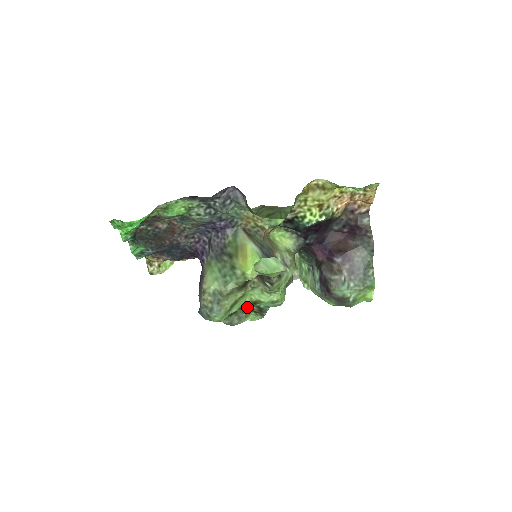
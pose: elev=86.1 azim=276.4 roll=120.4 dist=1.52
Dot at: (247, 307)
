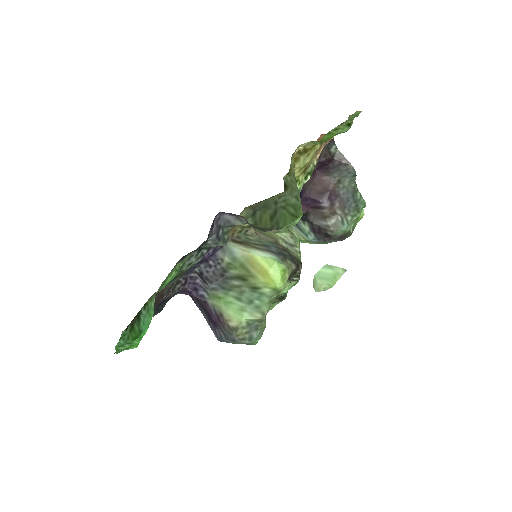
Dot at: occluded
